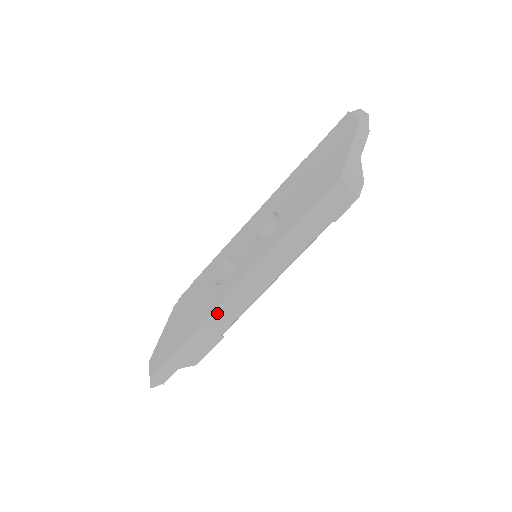
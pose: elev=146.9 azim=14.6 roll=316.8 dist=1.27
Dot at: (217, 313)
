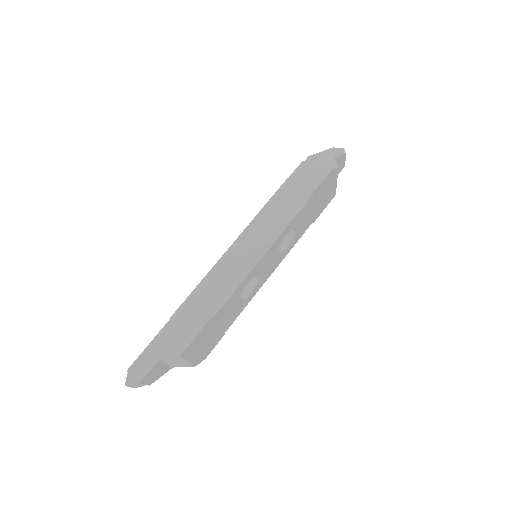
Dot at: (205, 284)
